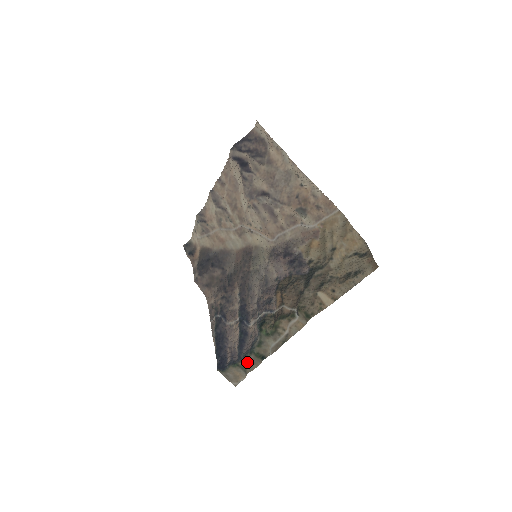
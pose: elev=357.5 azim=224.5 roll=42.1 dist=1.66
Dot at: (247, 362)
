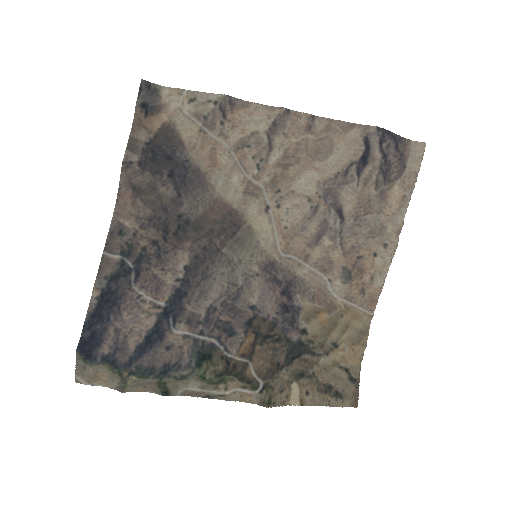
Dot at: (138, 380)
